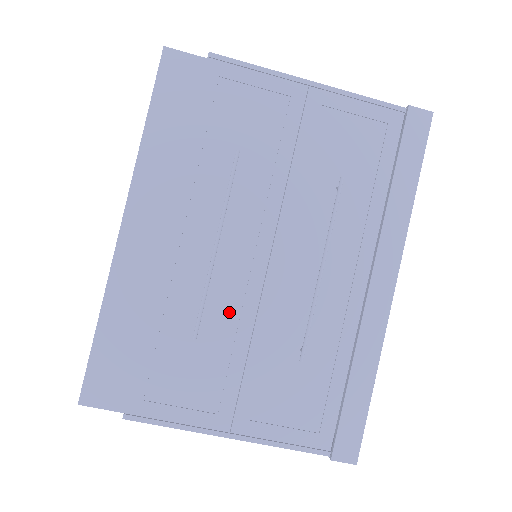
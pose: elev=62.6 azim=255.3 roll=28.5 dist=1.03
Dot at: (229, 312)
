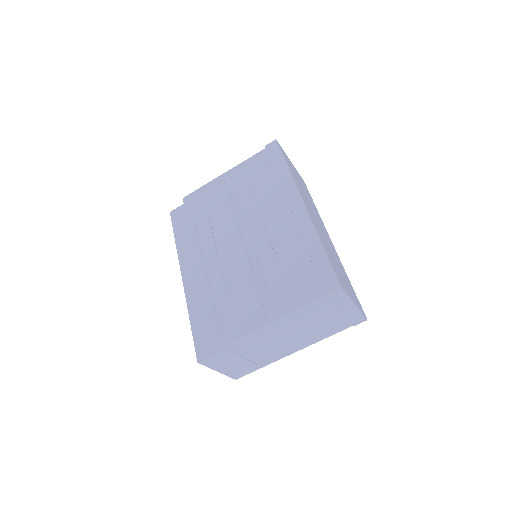
Dot at: (238, 272)
